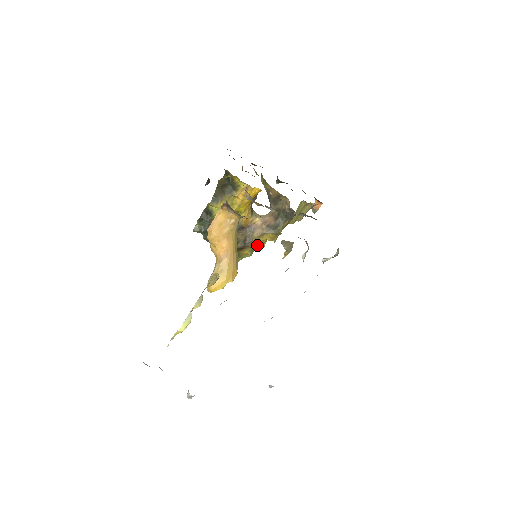
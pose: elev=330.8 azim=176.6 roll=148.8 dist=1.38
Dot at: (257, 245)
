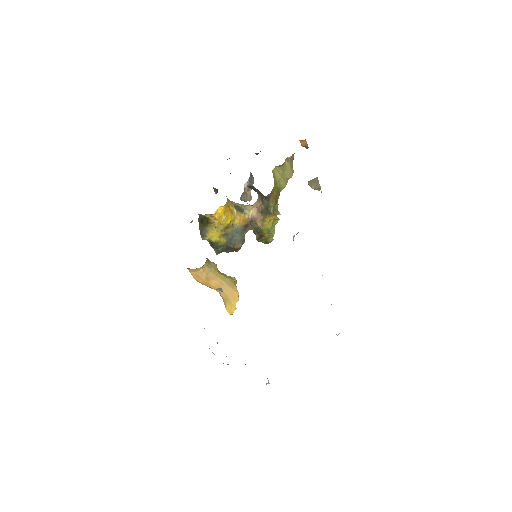
Dot at: (269, 227)
